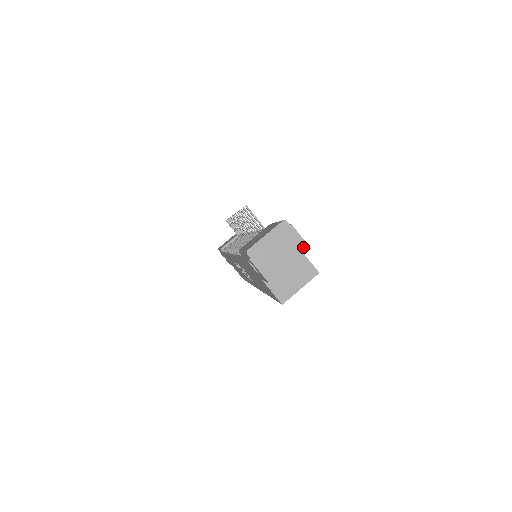
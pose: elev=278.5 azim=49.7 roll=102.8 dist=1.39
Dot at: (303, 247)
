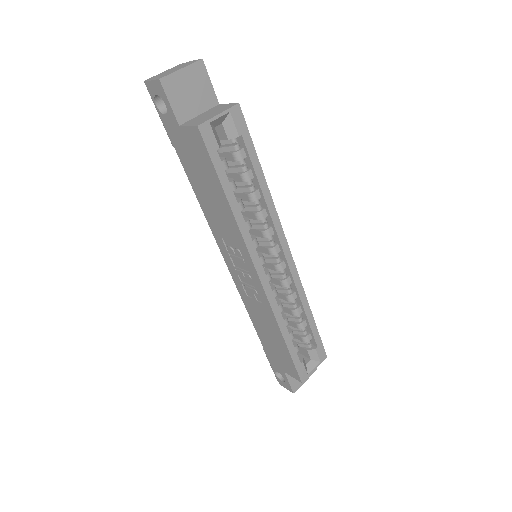
Dot at: (195, 61)
